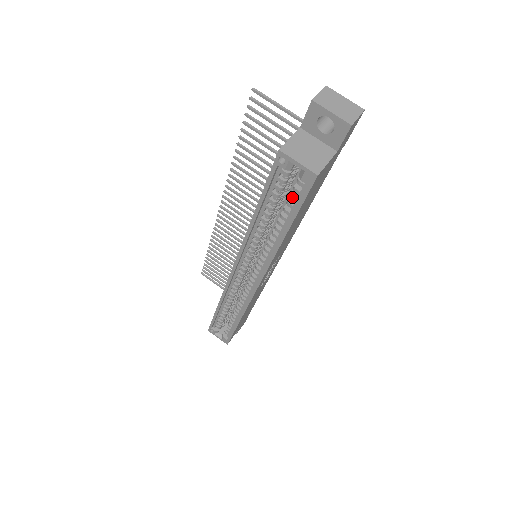
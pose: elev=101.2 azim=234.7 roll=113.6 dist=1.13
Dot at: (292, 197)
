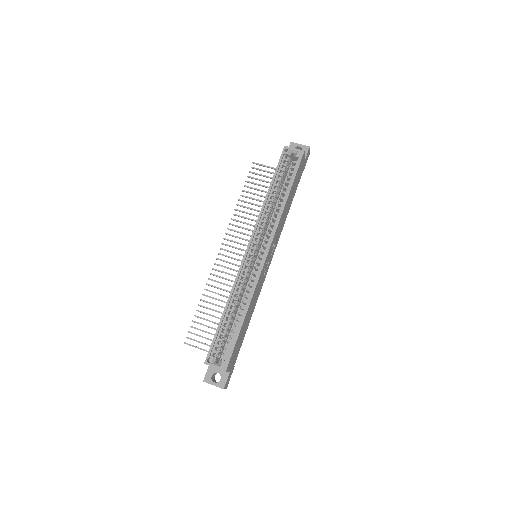
Dot at: (291, 171)
